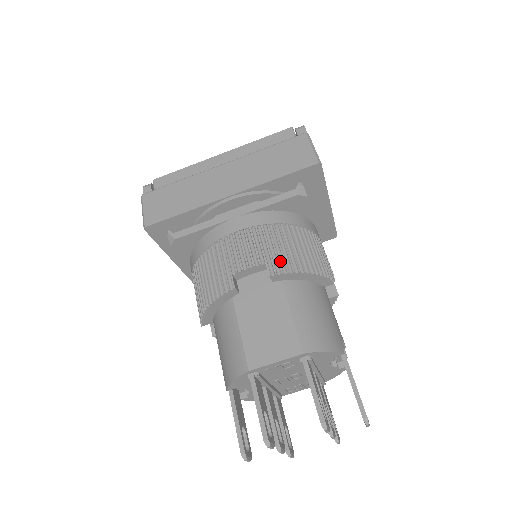
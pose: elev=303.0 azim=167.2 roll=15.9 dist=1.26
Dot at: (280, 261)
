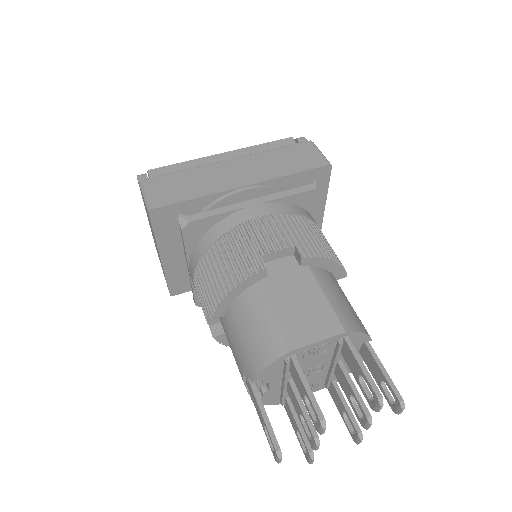
Dot at: (307, 246)
